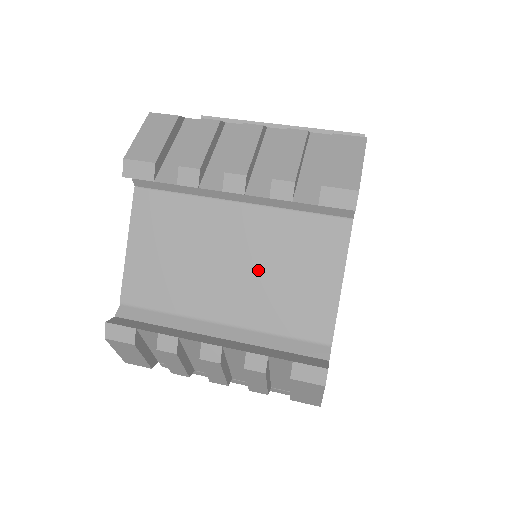
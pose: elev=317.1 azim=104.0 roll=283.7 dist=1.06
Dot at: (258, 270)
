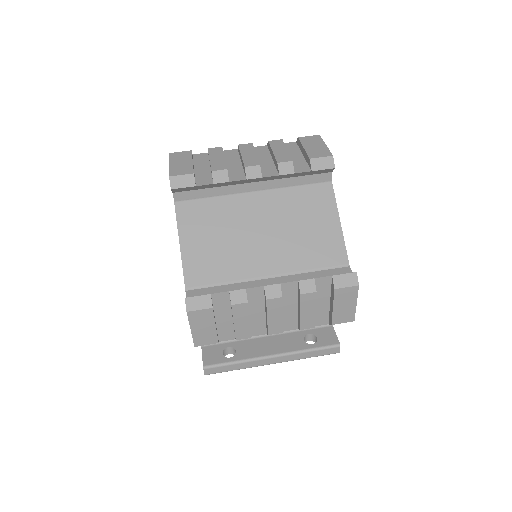
Dot at: (282, 231)
